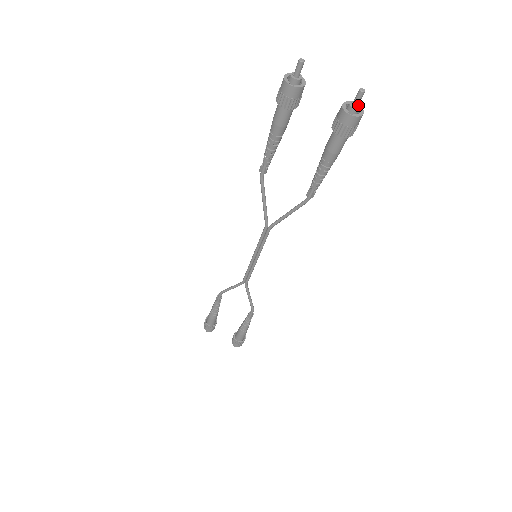
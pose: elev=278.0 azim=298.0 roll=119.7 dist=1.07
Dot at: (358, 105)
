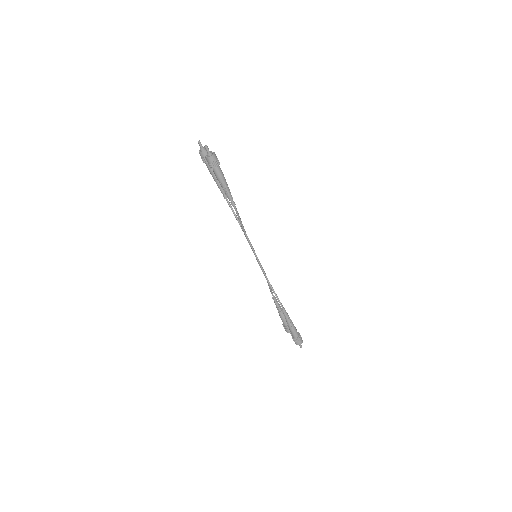
Dot at: (210, 153)
